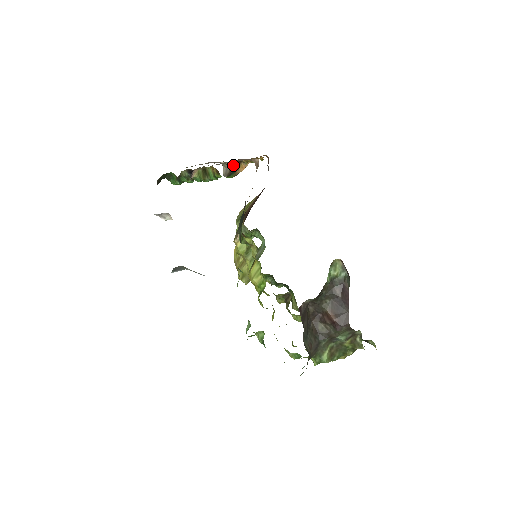
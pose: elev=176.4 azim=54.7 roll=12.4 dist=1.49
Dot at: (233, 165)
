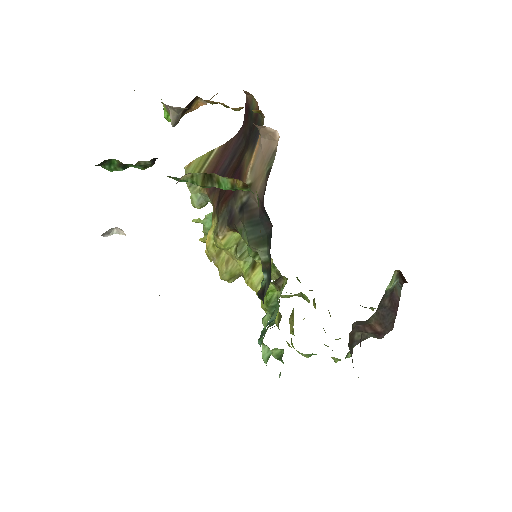
Dot at: (186, 106)
